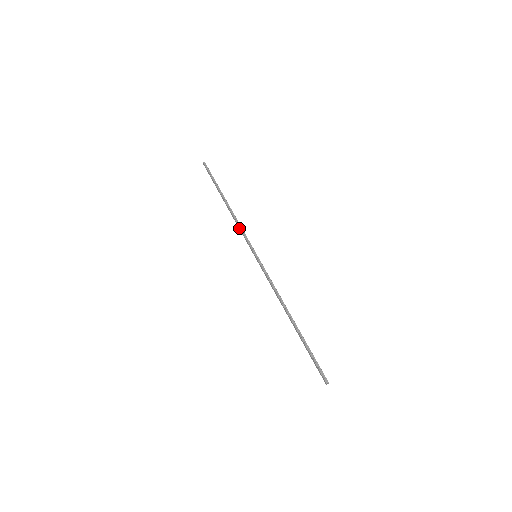
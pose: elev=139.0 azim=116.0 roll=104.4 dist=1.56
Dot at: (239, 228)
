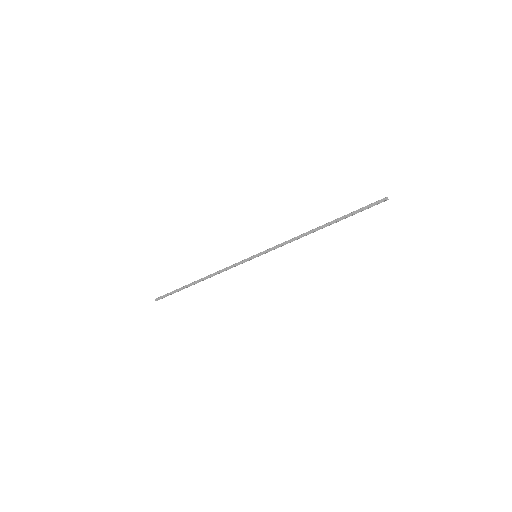
Dot at: (225, 269)
